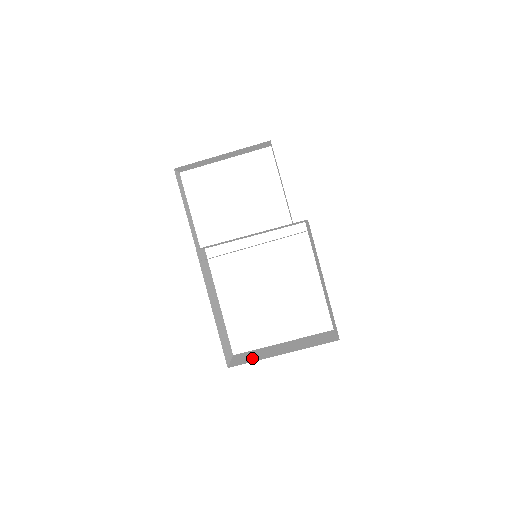
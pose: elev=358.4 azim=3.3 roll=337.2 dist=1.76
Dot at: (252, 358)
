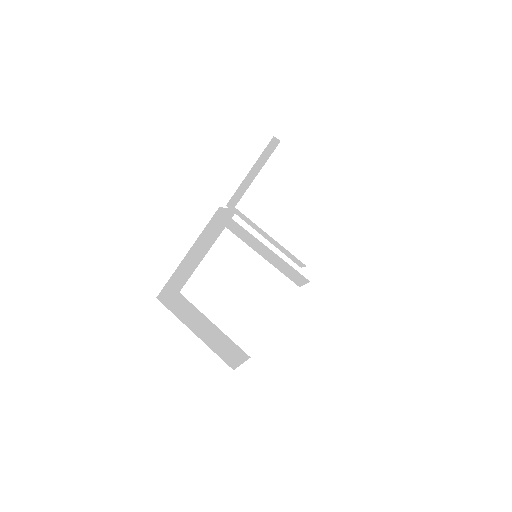
Dot at: (179, 310)
